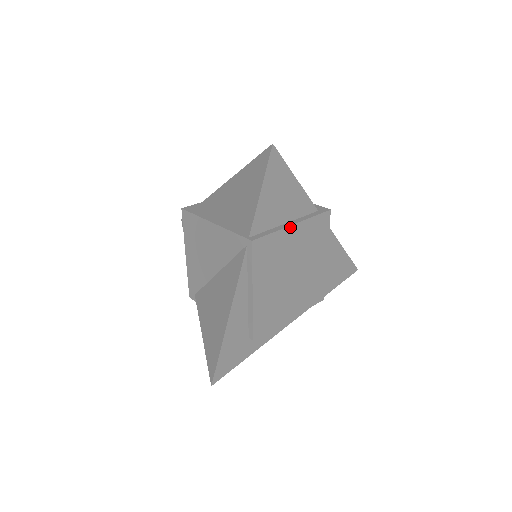
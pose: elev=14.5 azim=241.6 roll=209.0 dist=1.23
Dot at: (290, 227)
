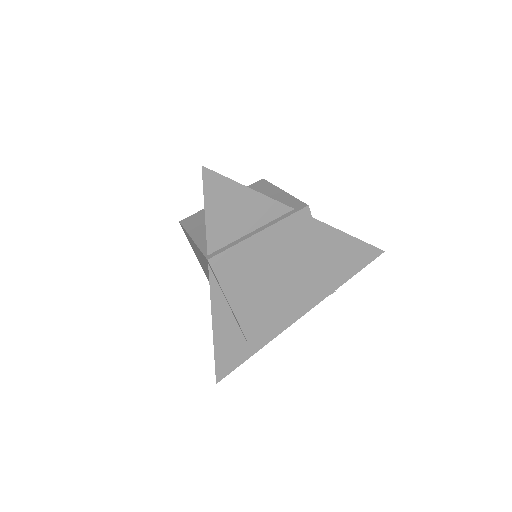
Dot at: (254, 236)
